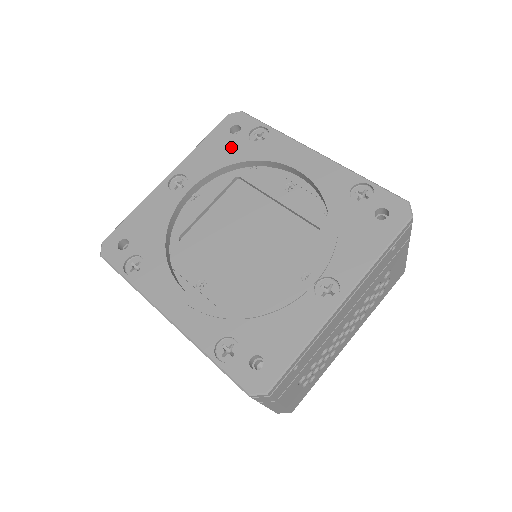
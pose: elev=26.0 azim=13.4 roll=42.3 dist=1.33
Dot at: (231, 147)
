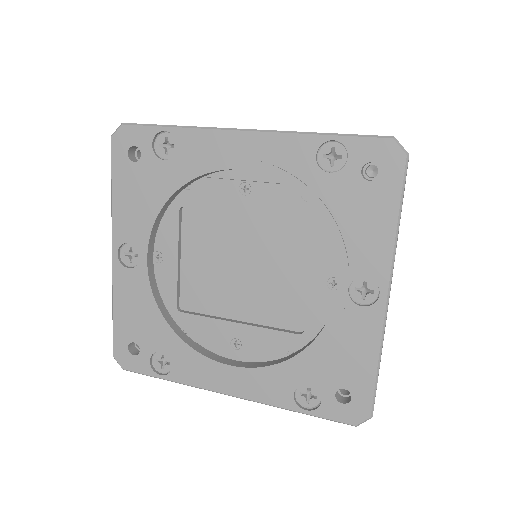
Dot at: (148, 180)
